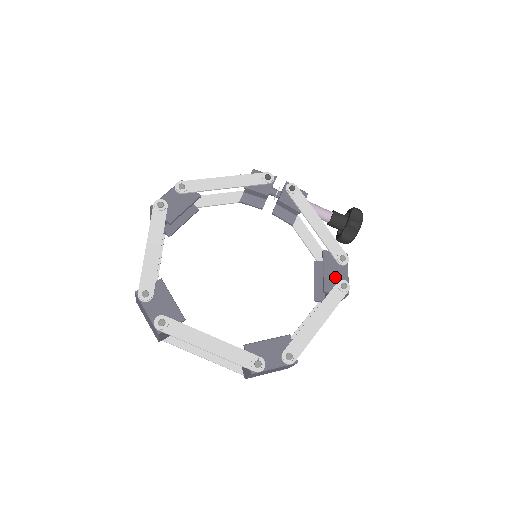
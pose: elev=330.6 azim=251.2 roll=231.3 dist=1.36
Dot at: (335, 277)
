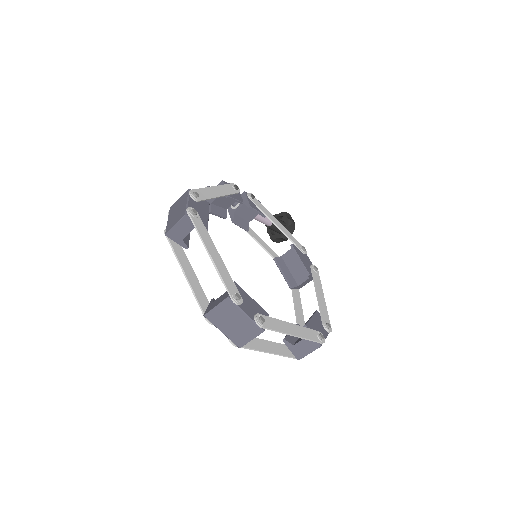
Dot at: (307, 263)
